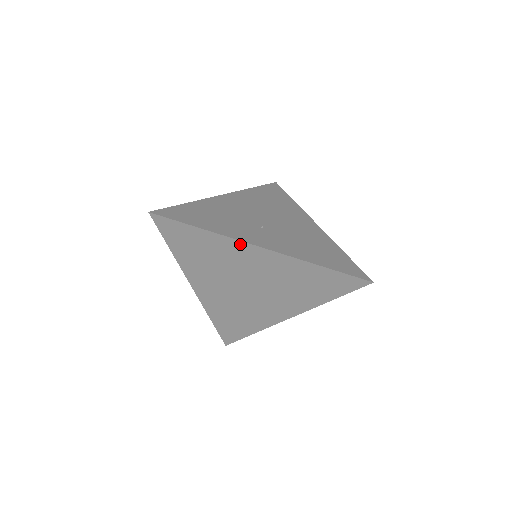
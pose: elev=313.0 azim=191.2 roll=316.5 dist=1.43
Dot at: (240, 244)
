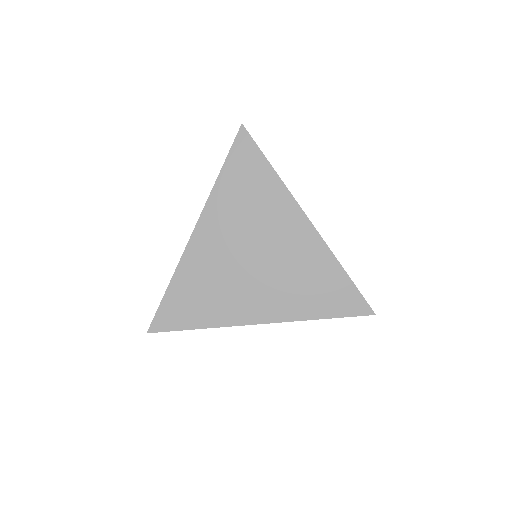
Dot at: (293, 204)
